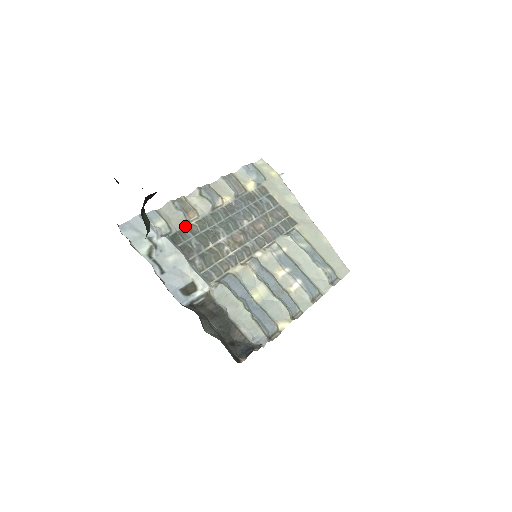
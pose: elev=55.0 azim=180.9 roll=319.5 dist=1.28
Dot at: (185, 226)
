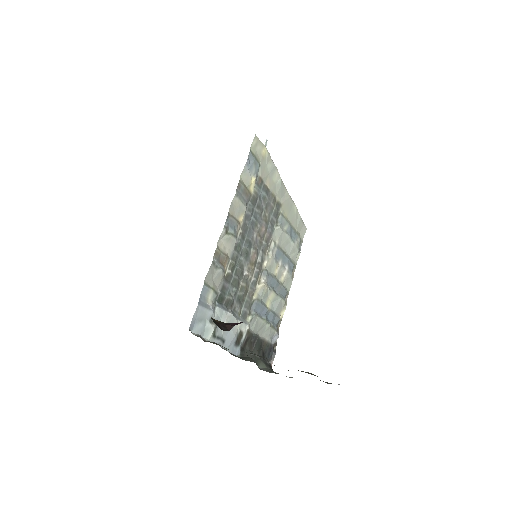
Dot at: (224, 280)
